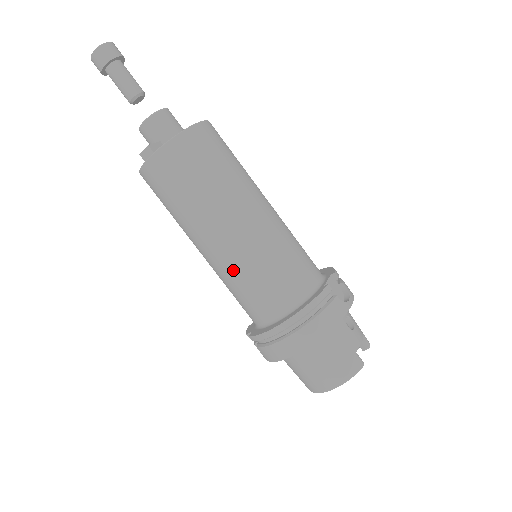
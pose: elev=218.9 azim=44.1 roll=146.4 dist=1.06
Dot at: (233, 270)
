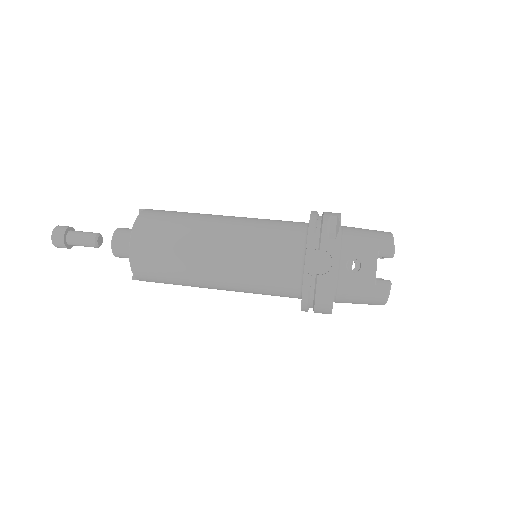
Dot at: occluded
